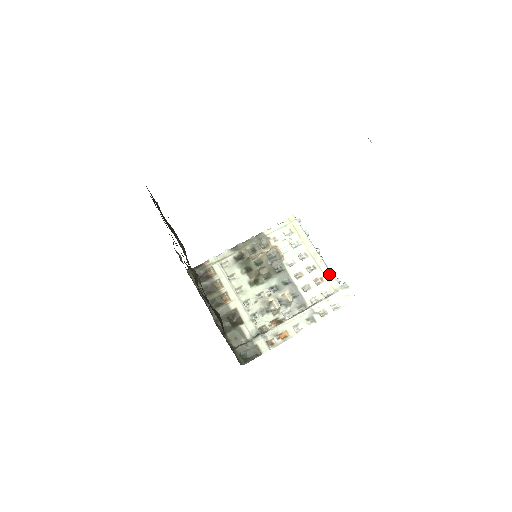
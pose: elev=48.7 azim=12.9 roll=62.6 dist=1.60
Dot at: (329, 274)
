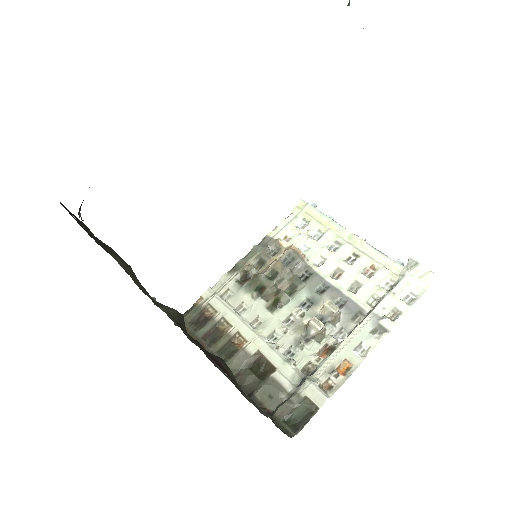
Dot at: (381, 257)
